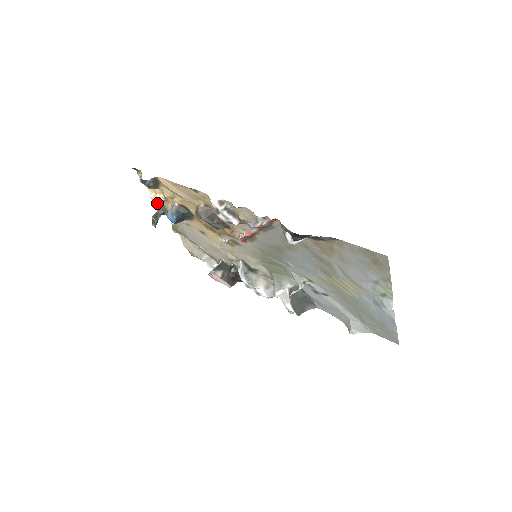
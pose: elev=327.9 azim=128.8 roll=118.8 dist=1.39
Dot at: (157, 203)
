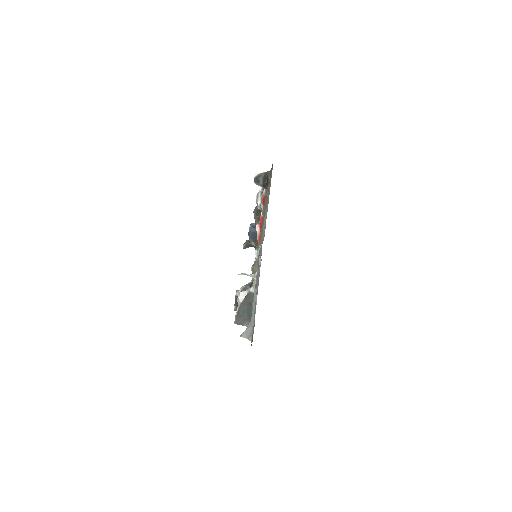
Dot at: occluded
